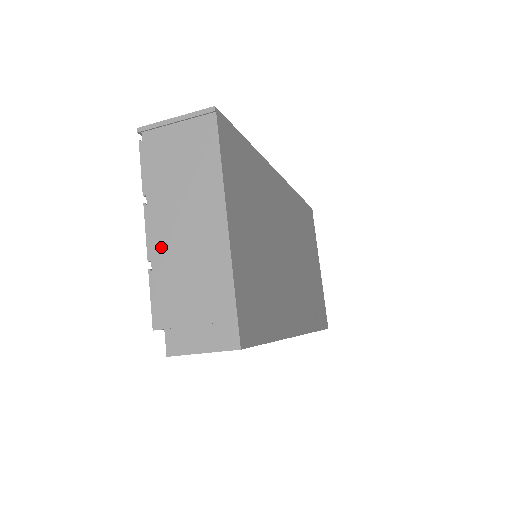
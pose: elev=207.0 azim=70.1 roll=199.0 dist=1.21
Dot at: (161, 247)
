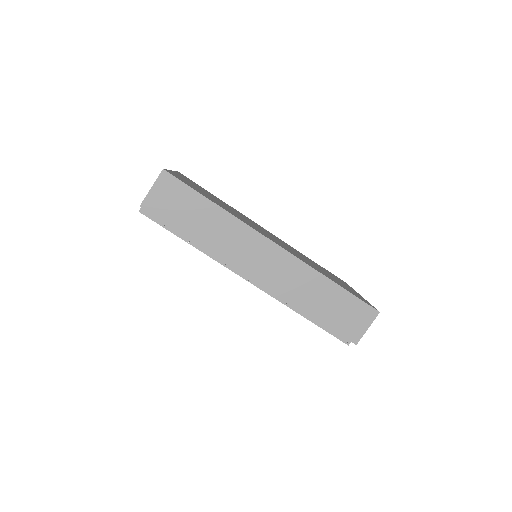
Dot at: occluded
